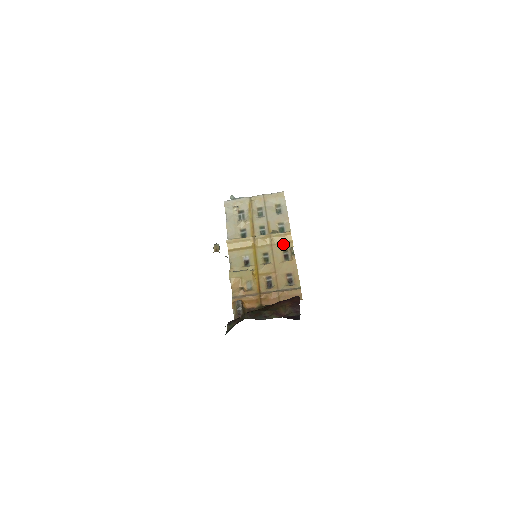
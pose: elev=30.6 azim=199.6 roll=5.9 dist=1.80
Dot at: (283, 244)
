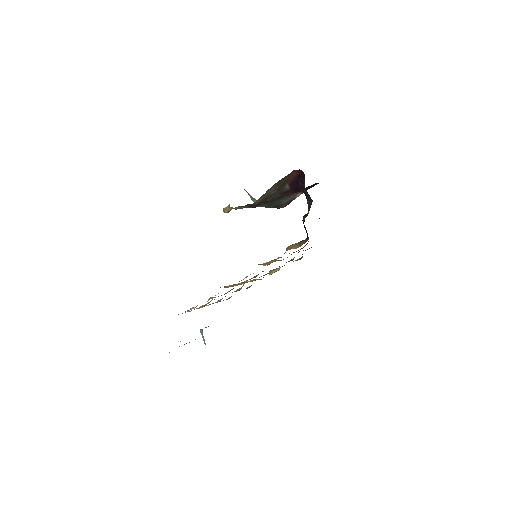
Dot at: occluded
